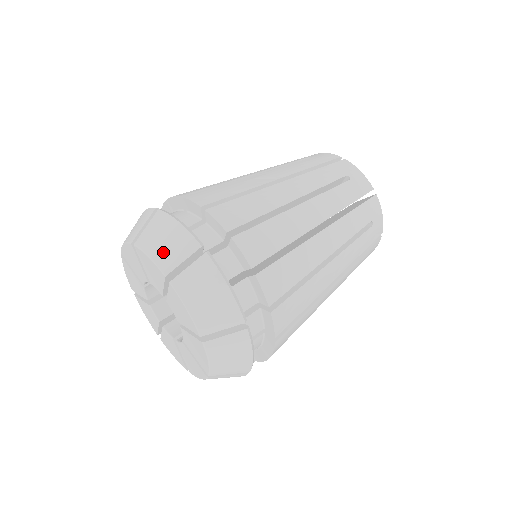
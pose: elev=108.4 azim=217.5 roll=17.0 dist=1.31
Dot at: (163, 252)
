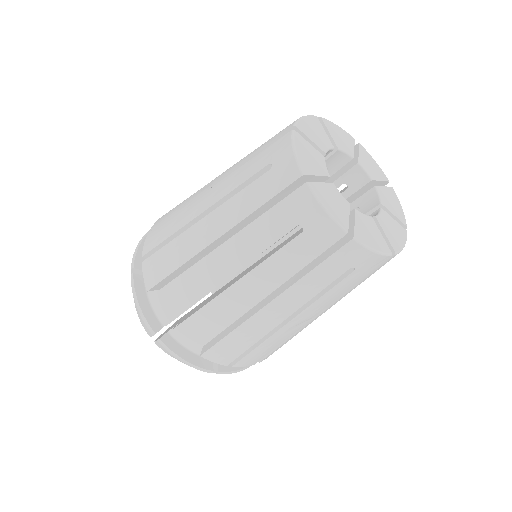
Dot at: (141, 321)
